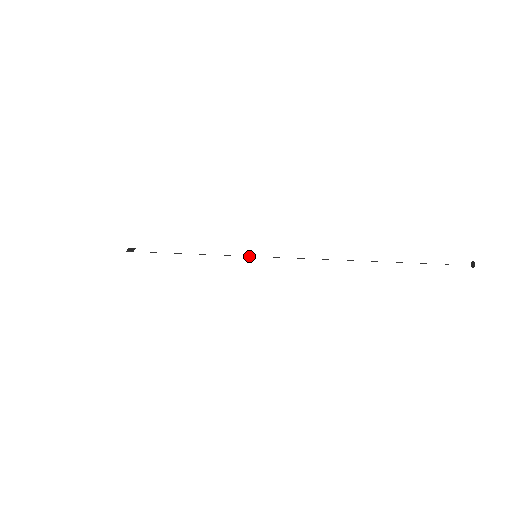
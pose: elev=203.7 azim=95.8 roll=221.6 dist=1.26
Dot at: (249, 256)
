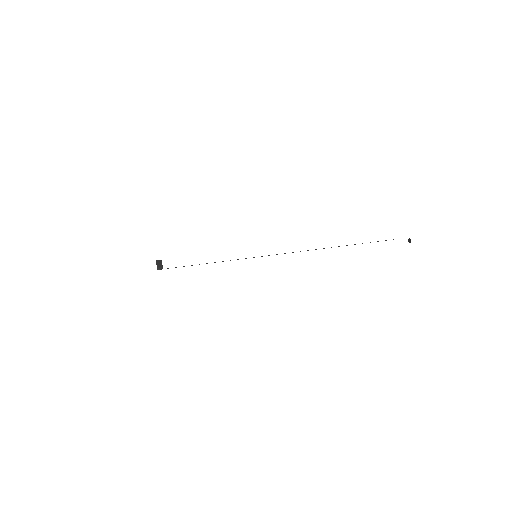
Dot at: occluded
